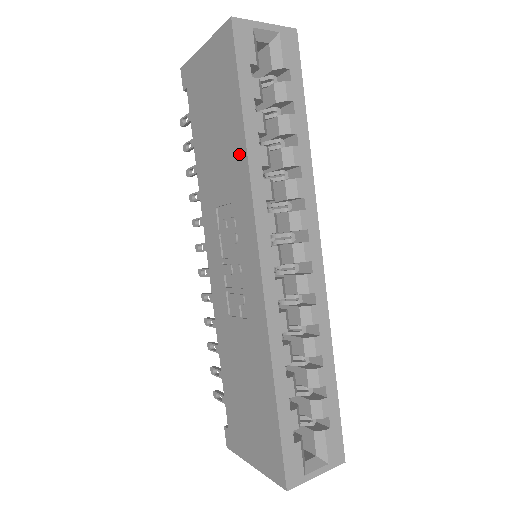
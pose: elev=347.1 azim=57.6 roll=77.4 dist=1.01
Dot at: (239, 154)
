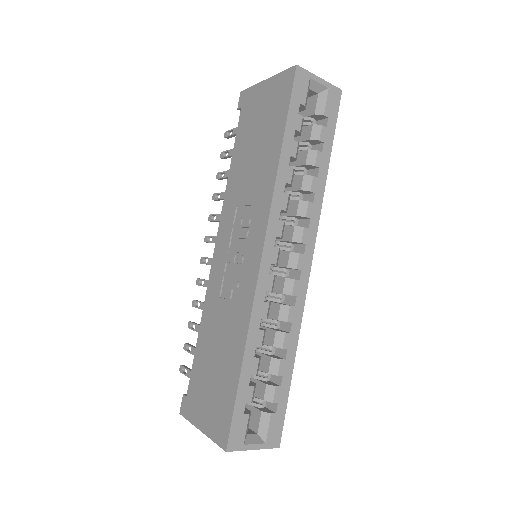
Dot at: (271, 168)
